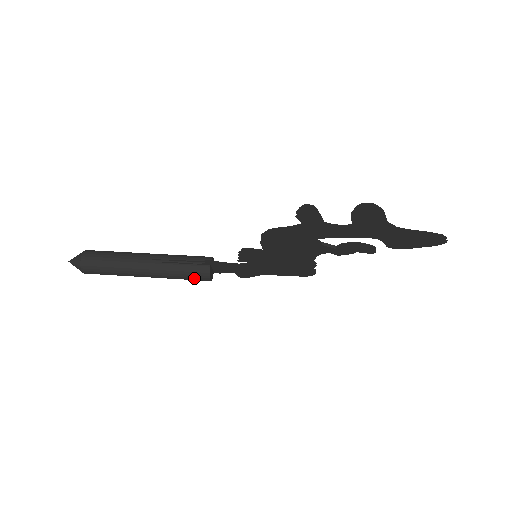
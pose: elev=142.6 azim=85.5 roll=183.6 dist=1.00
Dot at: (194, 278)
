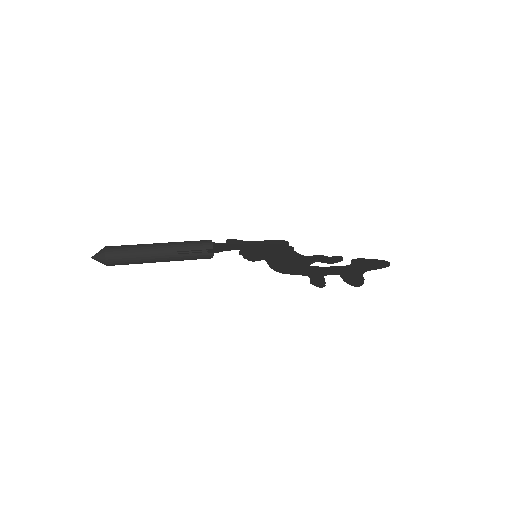
Dot at: occluded
